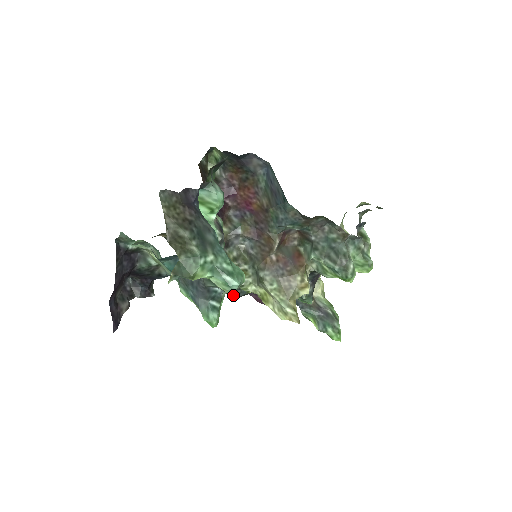
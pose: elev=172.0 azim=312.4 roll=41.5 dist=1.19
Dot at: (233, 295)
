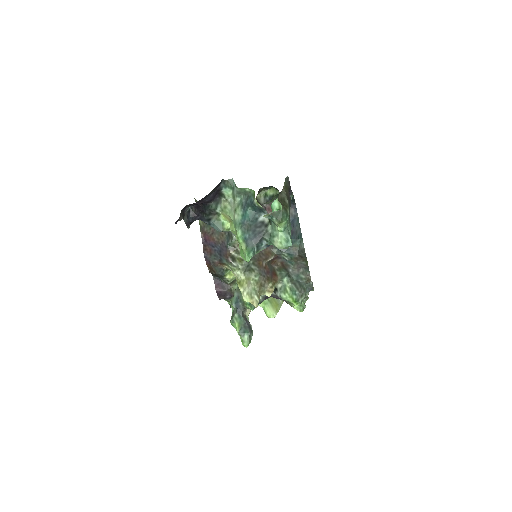
Dot at: (217, 270)
